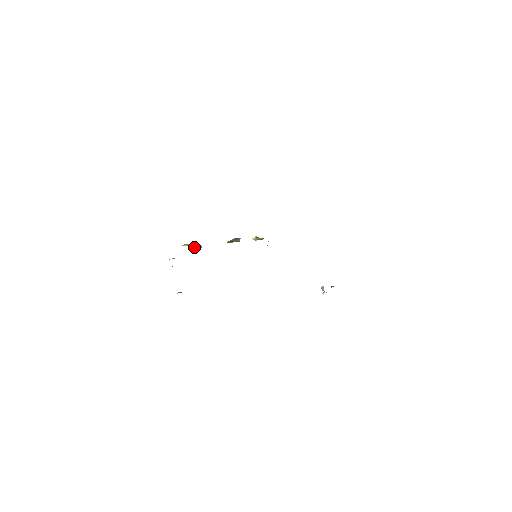
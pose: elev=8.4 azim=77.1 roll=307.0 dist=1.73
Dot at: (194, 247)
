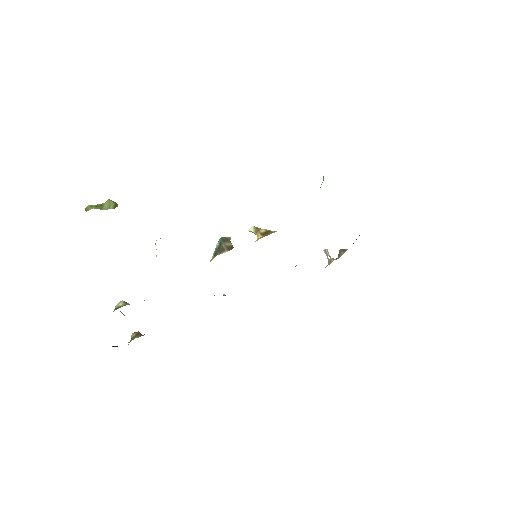
Dot at: (106, 209)
